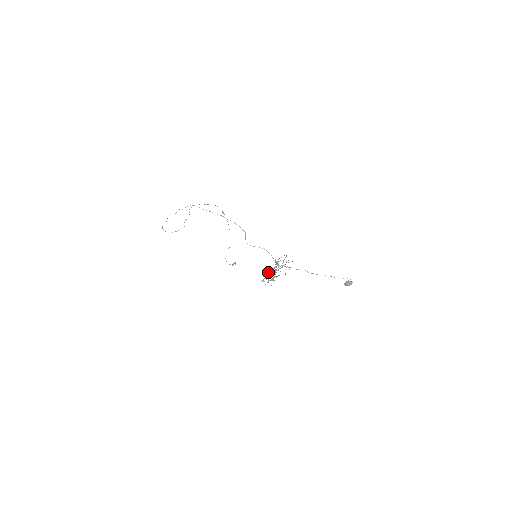
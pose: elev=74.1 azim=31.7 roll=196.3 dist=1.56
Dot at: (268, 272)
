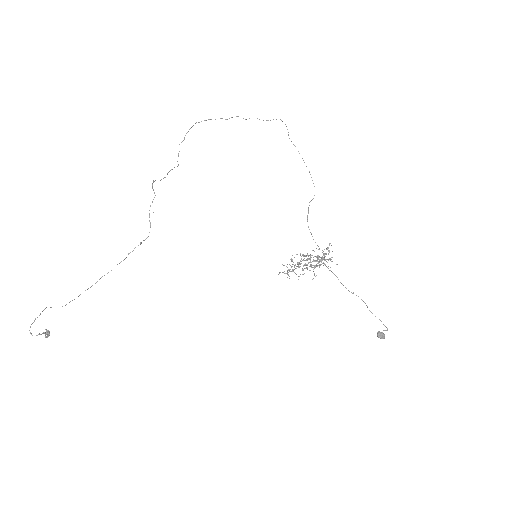
Dot at: occluded
